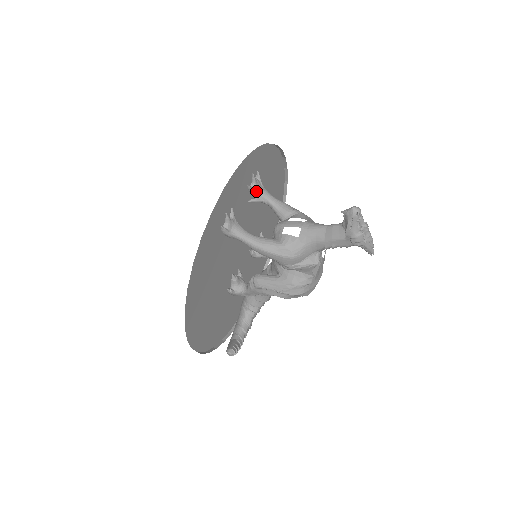
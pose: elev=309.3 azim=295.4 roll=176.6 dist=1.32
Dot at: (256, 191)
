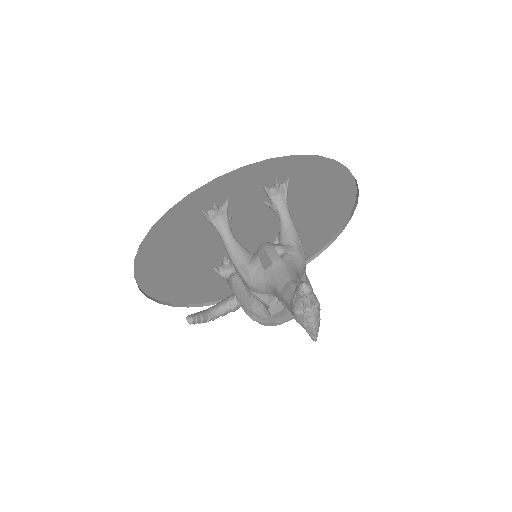
Dot at: (273, 197)
